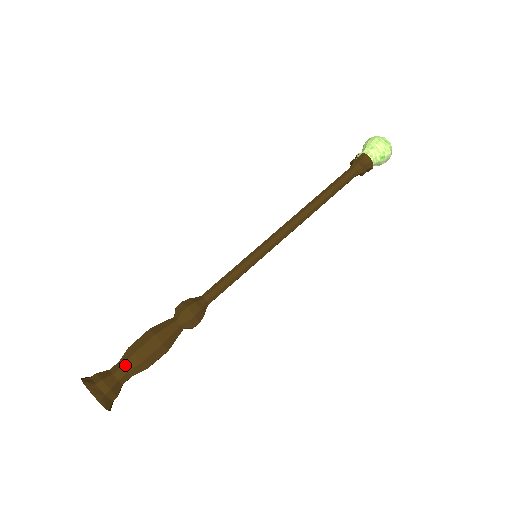
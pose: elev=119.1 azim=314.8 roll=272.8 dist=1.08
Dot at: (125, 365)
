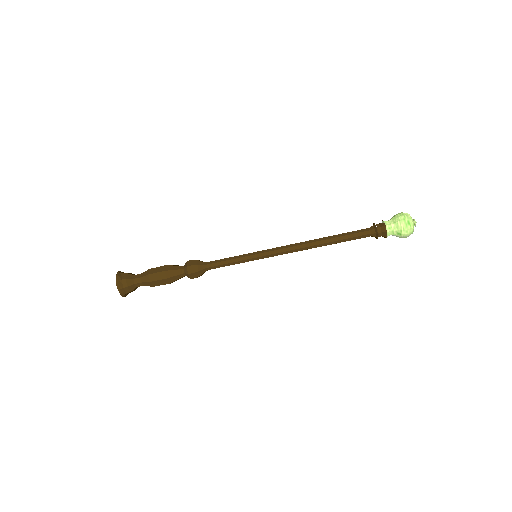
Dot at: (142, 278)
